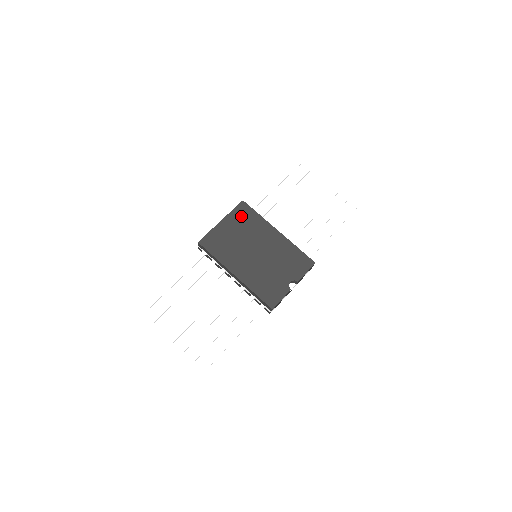
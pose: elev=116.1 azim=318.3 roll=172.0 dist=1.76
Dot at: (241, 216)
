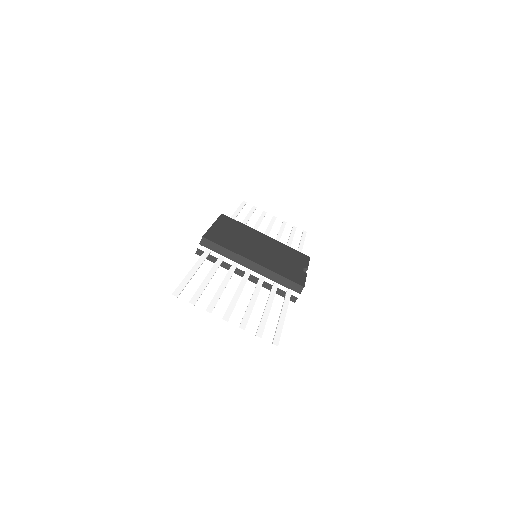
Dot at: (228, 223)
